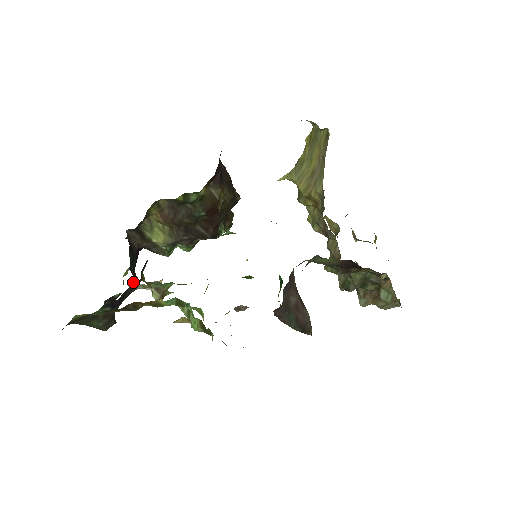
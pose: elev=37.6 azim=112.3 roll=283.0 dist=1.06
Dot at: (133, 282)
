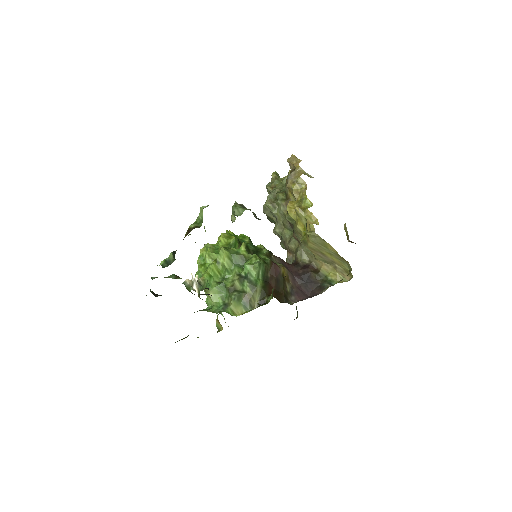
Dot at: occluded
